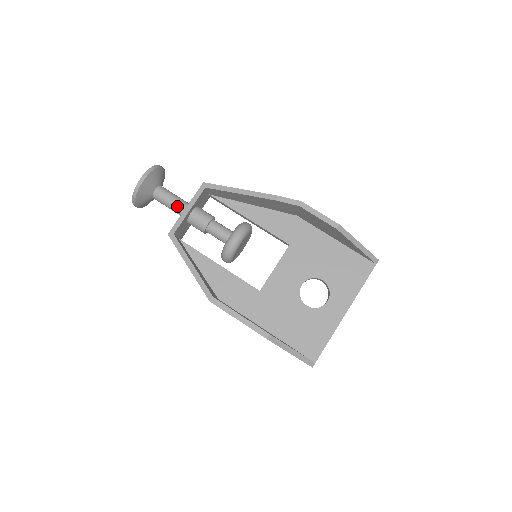
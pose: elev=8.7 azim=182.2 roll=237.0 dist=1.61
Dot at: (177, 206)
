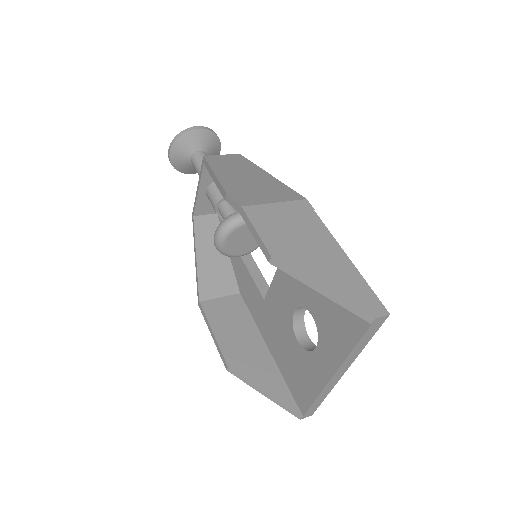
Dot at: occluded
